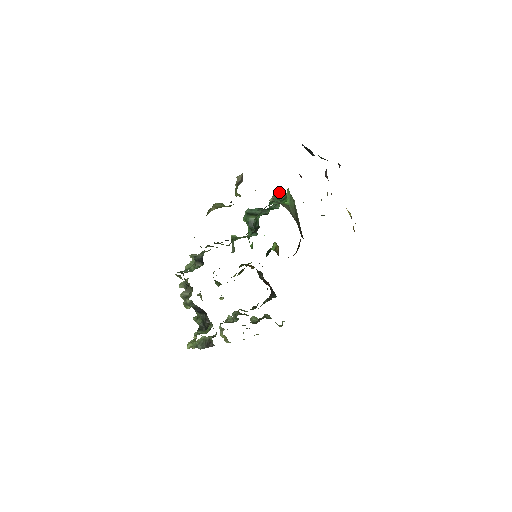
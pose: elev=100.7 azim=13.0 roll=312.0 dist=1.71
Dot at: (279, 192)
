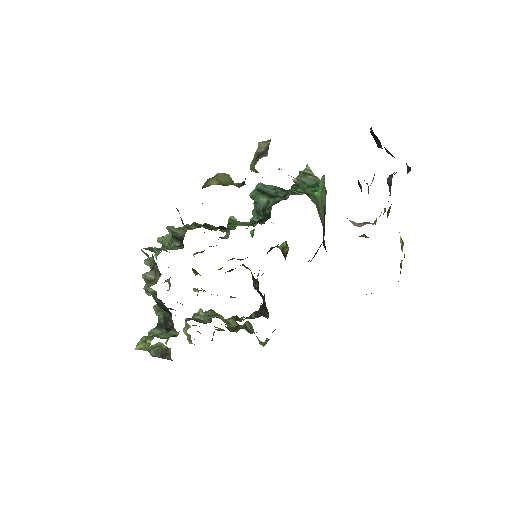
Dot at: (309, 173)
